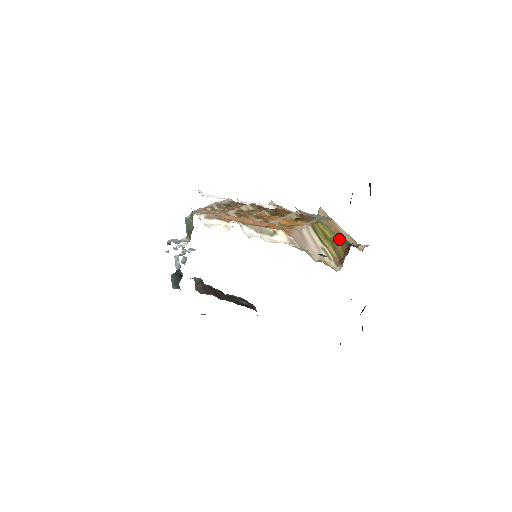
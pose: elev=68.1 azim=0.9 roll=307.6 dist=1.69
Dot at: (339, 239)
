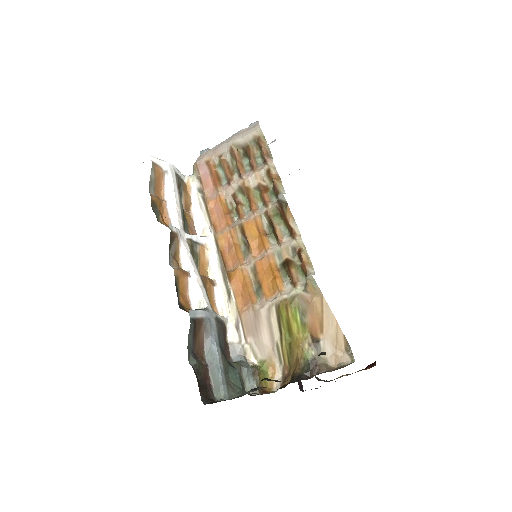
Dot at: (300, 347)
